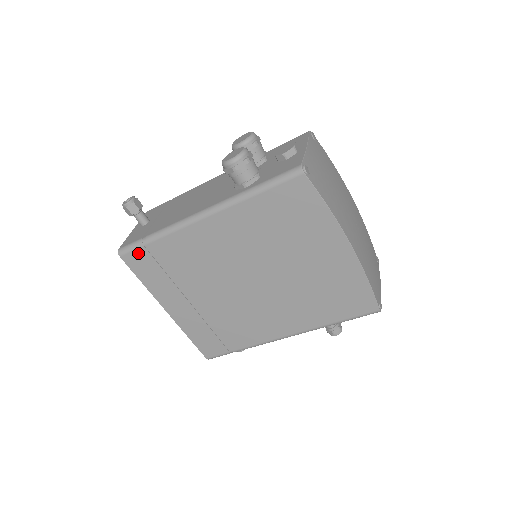
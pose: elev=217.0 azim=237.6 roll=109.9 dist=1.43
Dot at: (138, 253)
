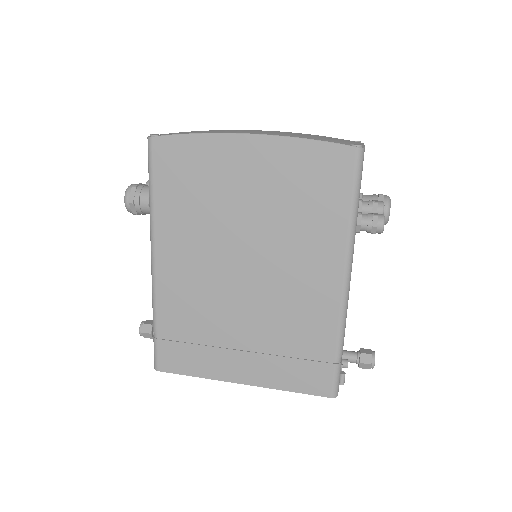
Dot at: (162, 351)
